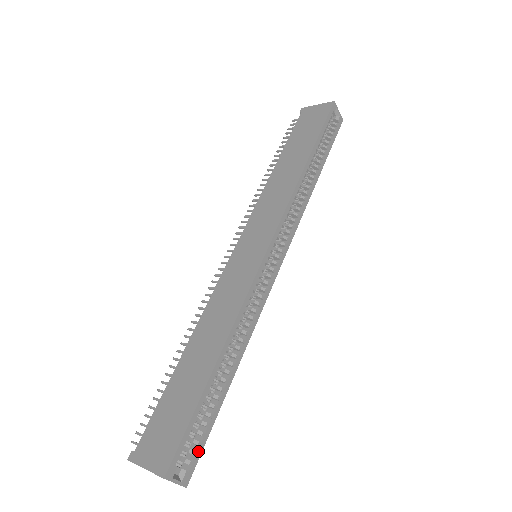
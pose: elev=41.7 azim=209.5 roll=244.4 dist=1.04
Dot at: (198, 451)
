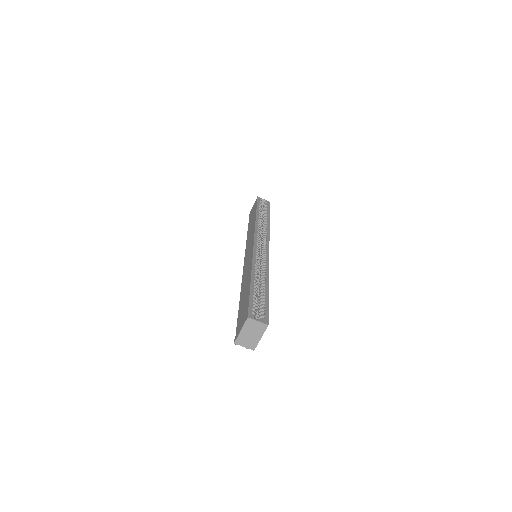
Dot at: (265, 311)
